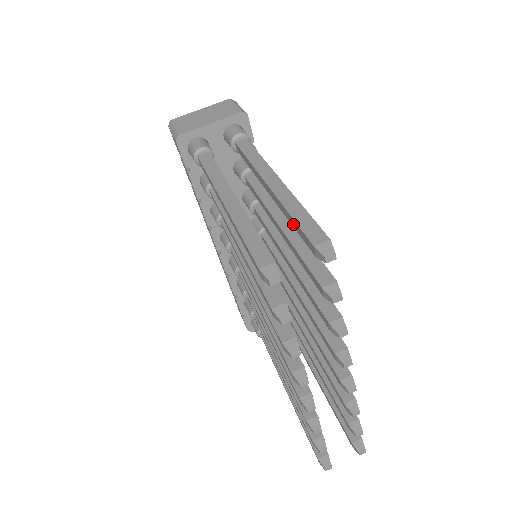
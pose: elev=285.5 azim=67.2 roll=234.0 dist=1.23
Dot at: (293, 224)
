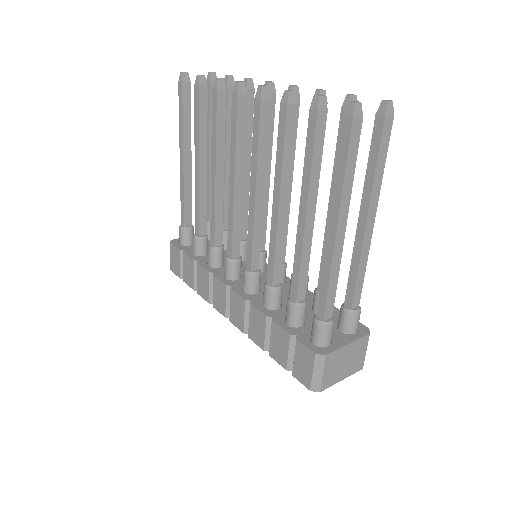
Dot at: (208, 114)
